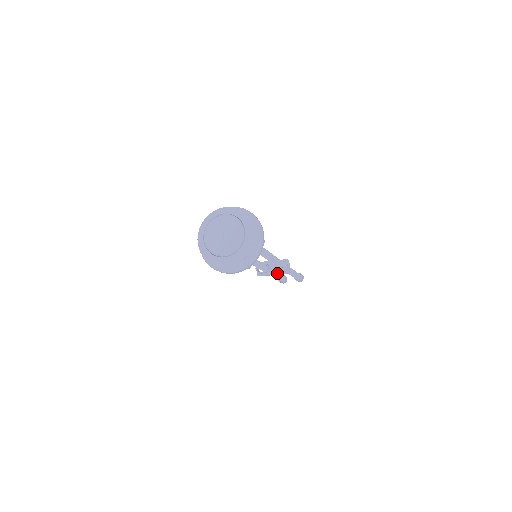
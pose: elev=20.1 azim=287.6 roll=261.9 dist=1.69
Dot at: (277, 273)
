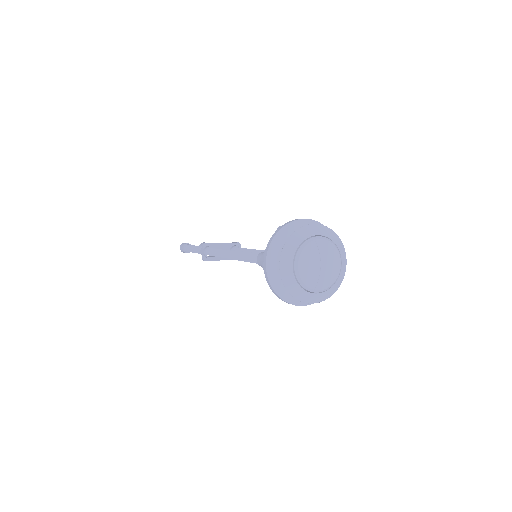
Dot at: (227, 259)
